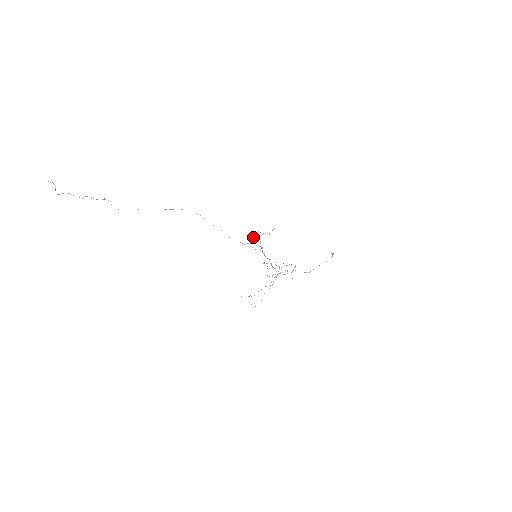
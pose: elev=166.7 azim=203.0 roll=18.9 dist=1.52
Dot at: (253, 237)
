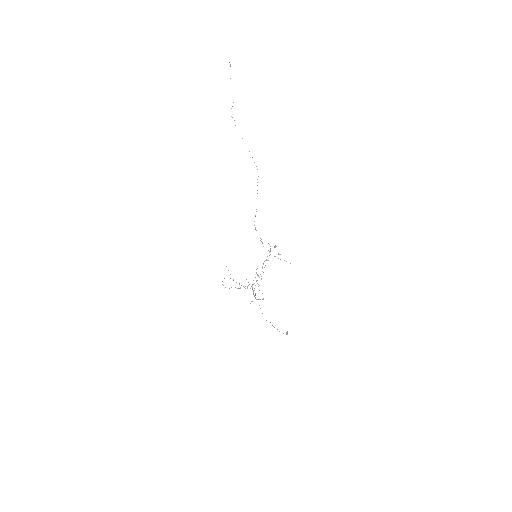
Dot at: occluded
